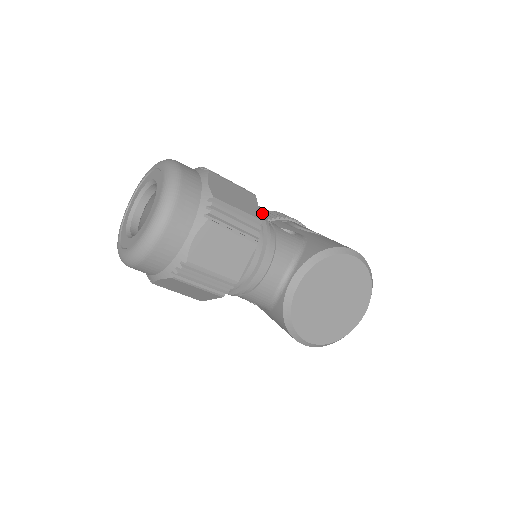
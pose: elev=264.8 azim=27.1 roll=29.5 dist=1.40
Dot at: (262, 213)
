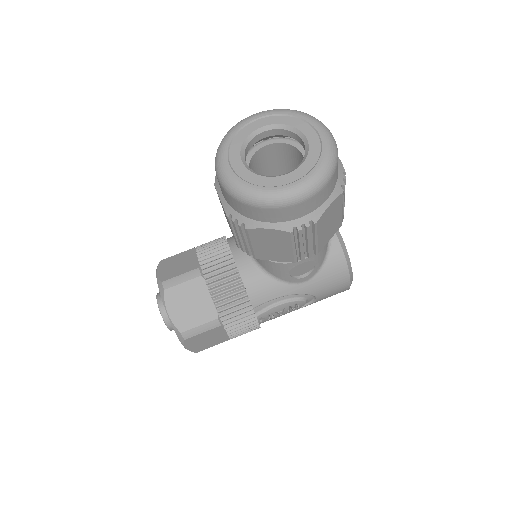
Dot at: (204, 244)
